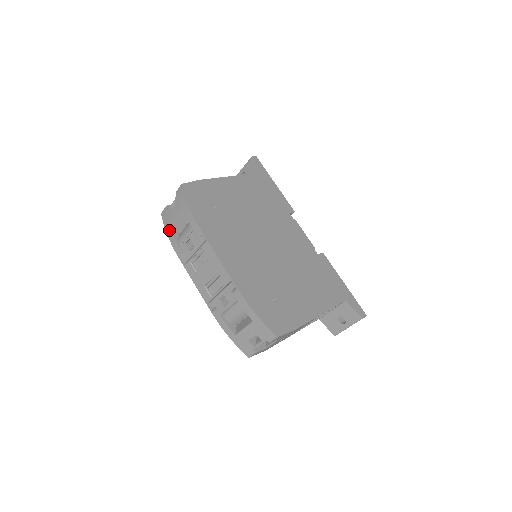
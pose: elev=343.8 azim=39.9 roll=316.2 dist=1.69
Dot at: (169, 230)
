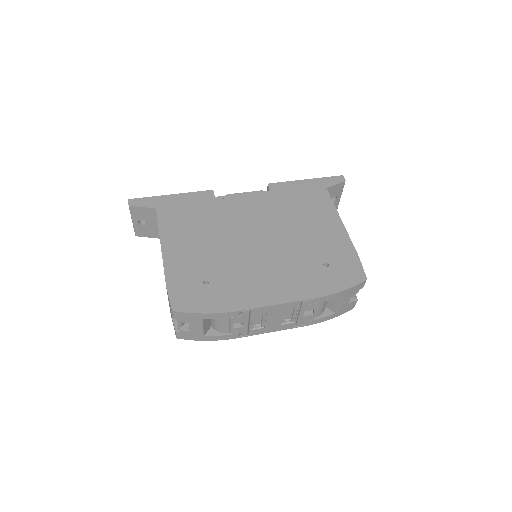
Dot at: (205, 338)
